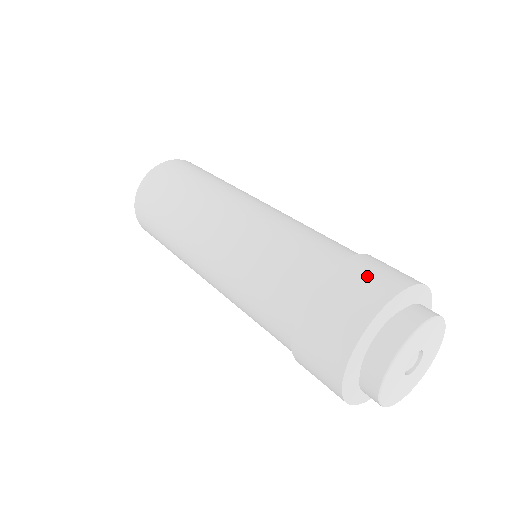
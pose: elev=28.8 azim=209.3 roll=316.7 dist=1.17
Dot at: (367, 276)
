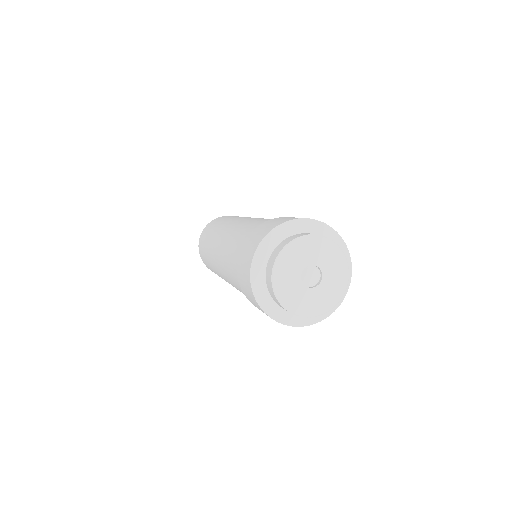
Dot at: occluded
